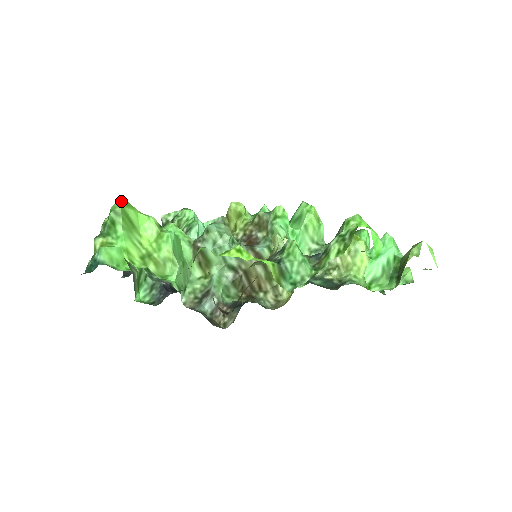
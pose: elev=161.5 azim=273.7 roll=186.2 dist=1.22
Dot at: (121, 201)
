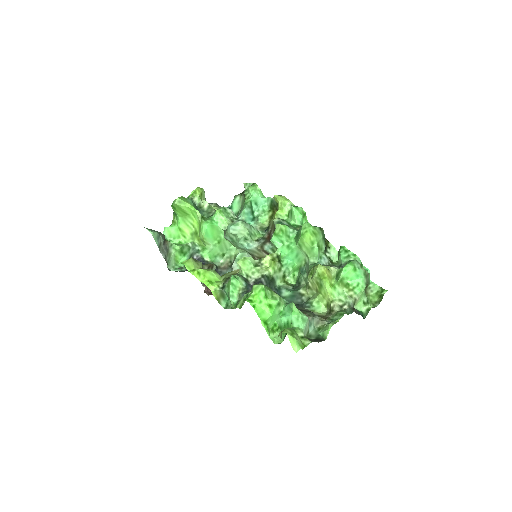
Dot at: (176, 200)
